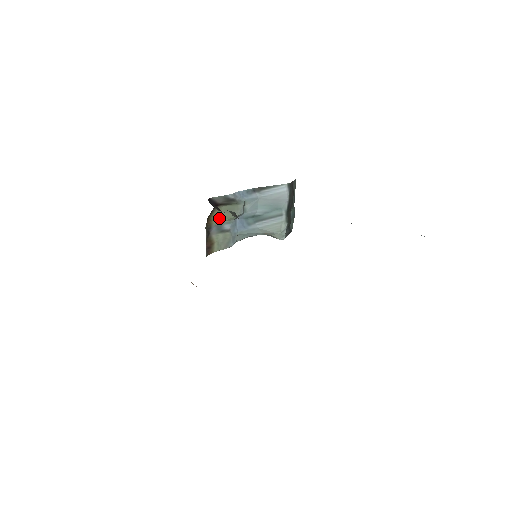
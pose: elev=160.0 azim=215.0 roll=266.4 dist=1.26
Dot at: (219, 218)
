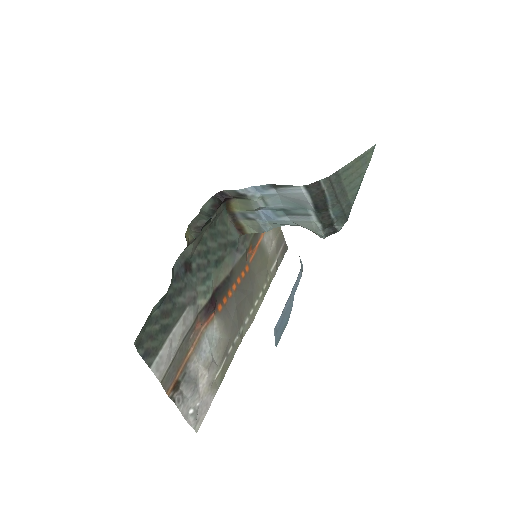
Dot at: (240, 207)
